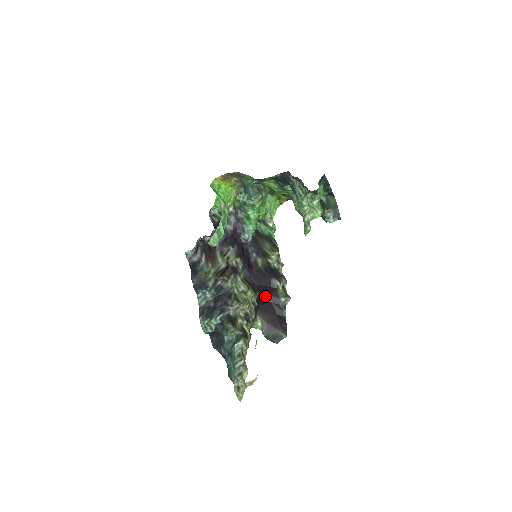
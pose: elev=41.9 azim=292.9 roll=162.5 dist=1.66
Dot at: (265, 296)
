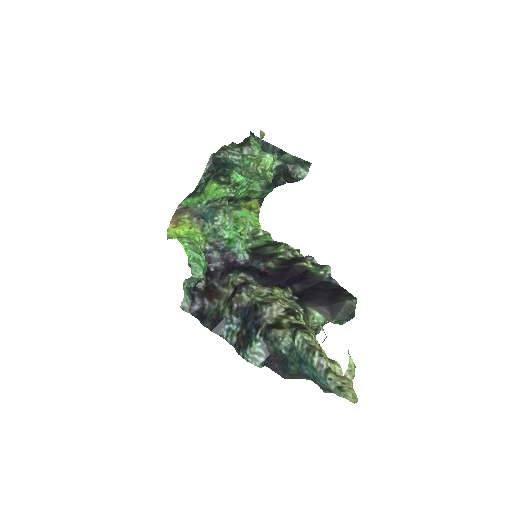
Dot at: (300, 285)
